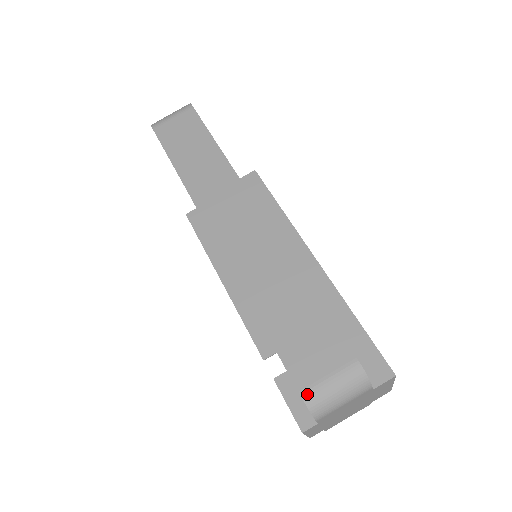
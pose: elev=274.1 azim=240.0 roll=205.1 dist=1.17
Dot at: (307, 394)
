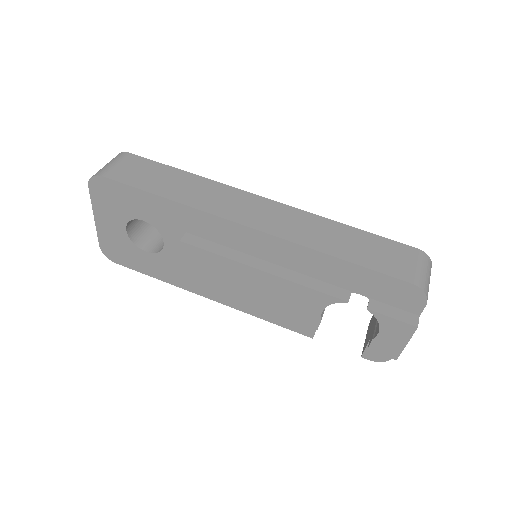
Dot at: (416, 282)
